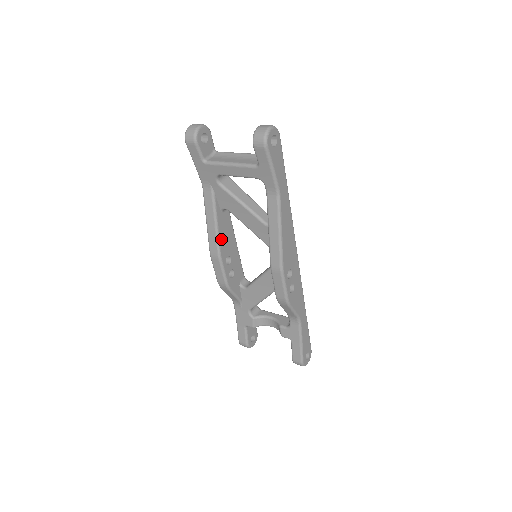
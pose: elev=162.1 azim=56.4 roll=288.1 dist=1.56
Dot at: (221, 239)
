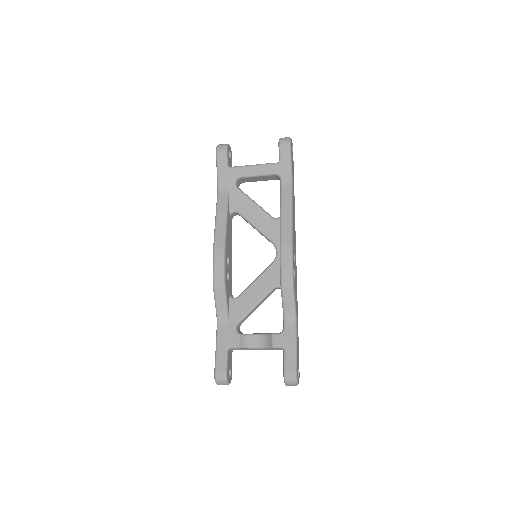
Dot at: (227, 235)
